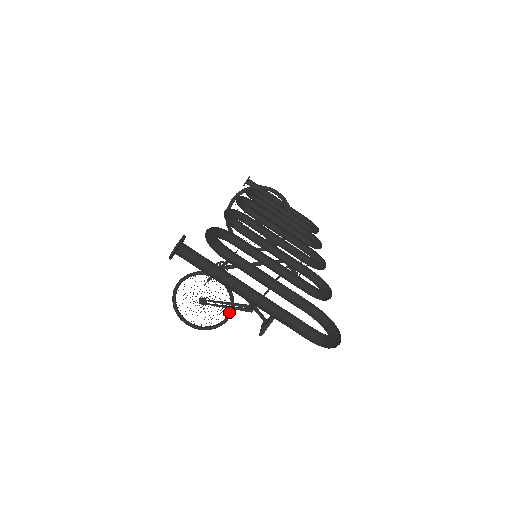
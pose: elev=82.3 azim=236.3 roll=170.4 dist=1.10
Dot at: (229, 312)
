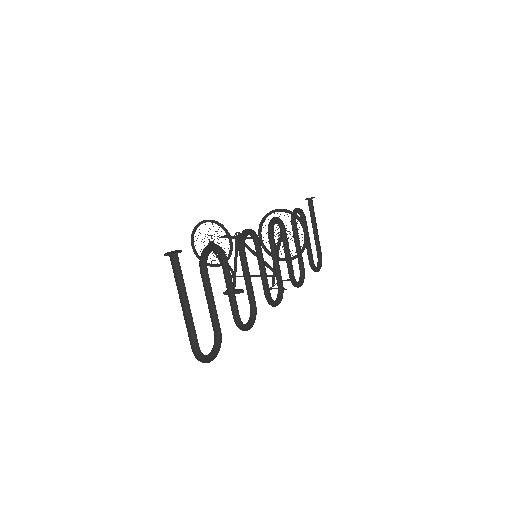
Dot at: (219, 264)
